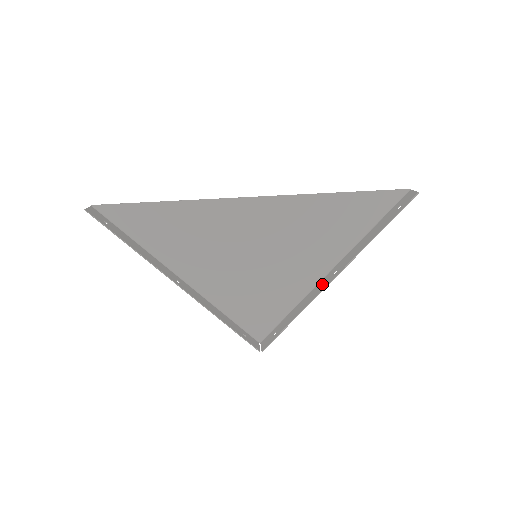
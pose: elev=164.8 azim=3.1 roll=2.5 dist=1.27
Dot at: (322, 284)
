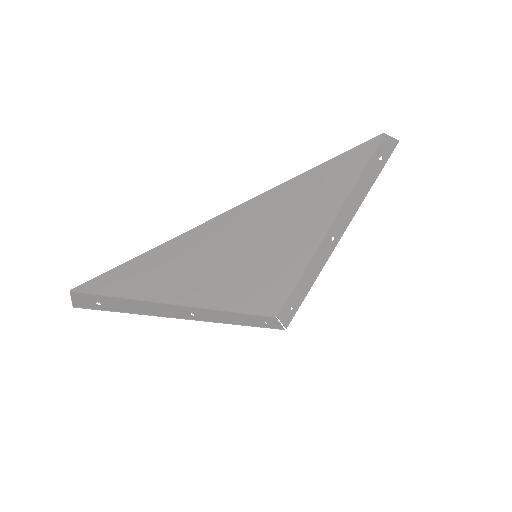
Dot at: (323, 252)
